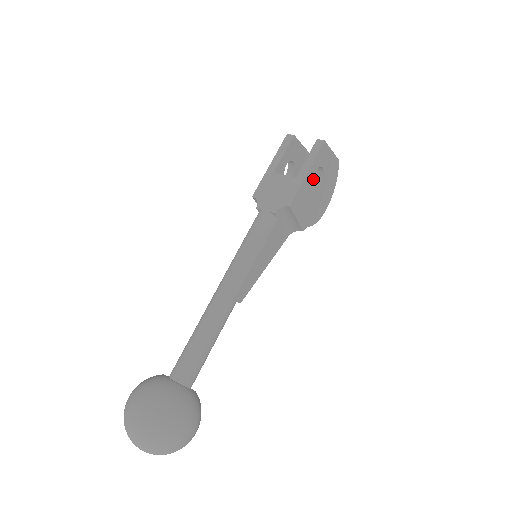
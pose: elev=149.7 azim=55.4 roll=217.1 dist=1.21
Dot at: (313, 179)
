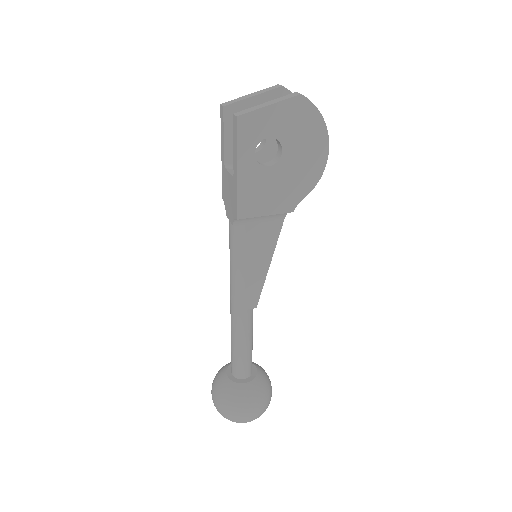
Dot at: (257, 164)
